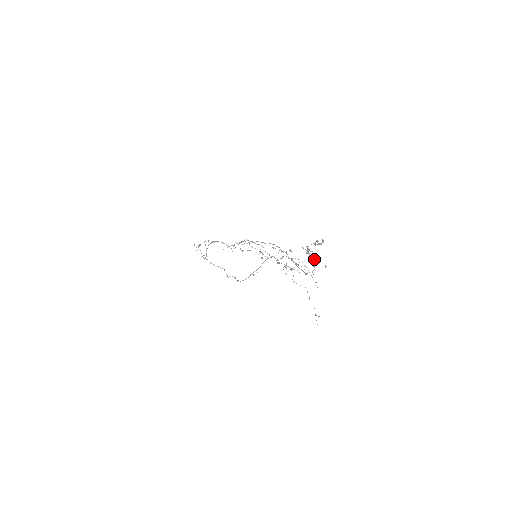
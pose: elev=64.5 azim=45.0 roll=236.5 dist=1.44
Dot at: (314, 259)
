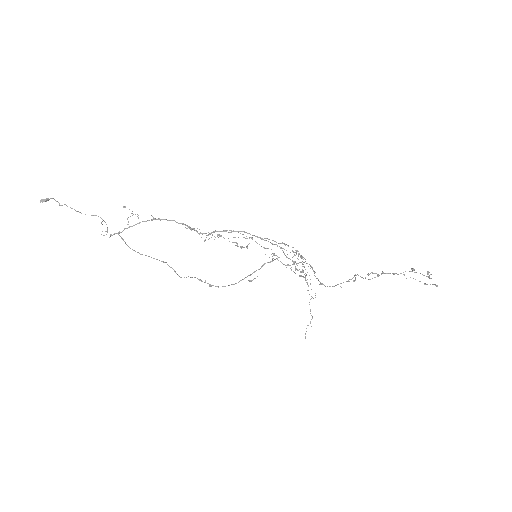
Dot at: (358, 275)
